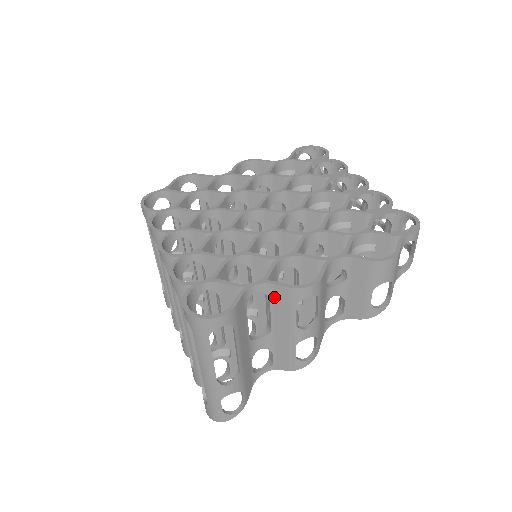
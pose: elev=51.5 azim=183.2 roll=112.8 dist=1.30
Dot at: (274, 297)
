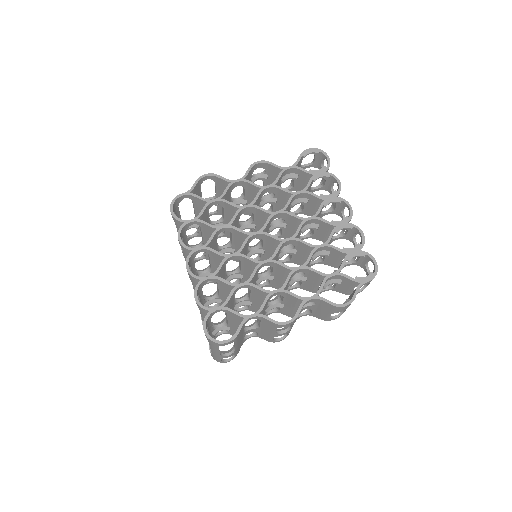
Dot at: (264, 321)
